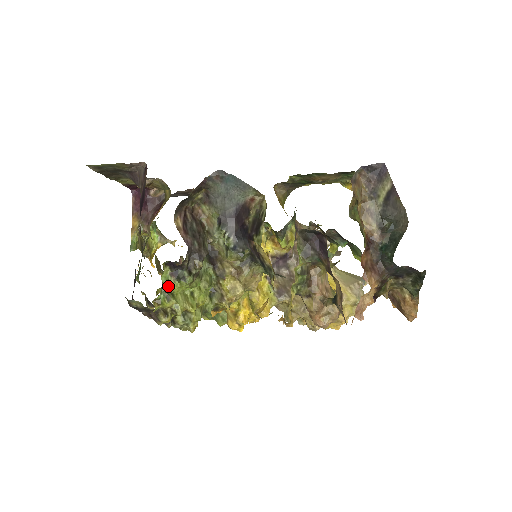
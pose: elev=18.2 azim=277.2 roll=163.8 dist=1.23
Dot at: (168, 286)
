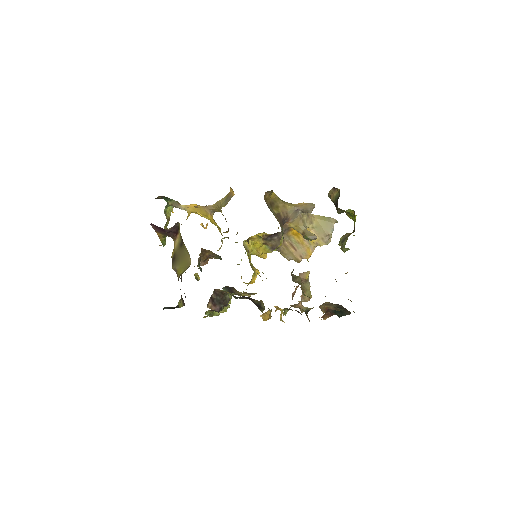
Dot at: (210, 314)
